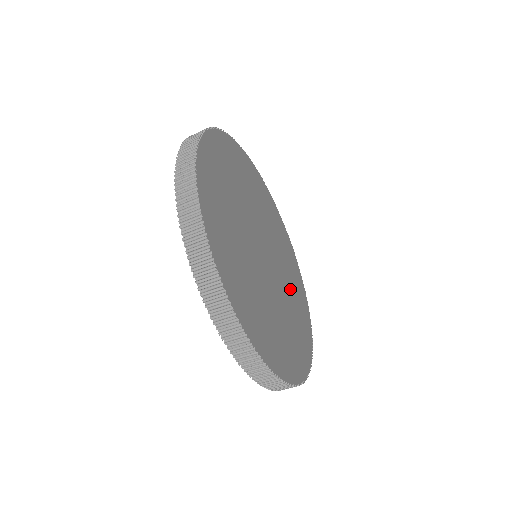
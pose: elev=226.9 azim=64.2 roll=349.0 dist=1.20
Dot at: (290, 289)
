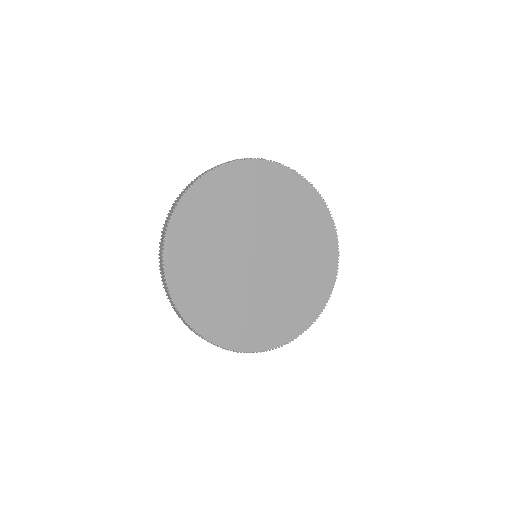
Dot at: (295, 230)
